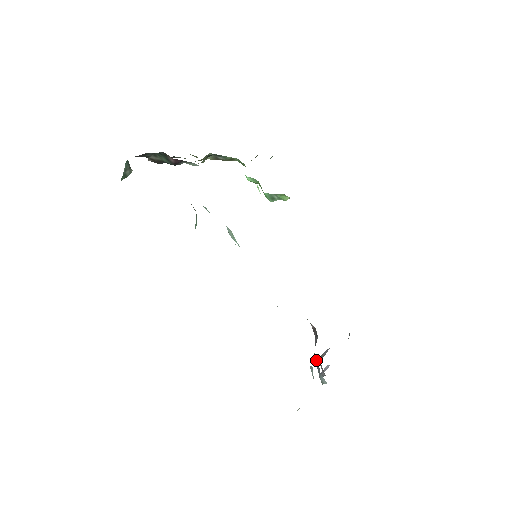
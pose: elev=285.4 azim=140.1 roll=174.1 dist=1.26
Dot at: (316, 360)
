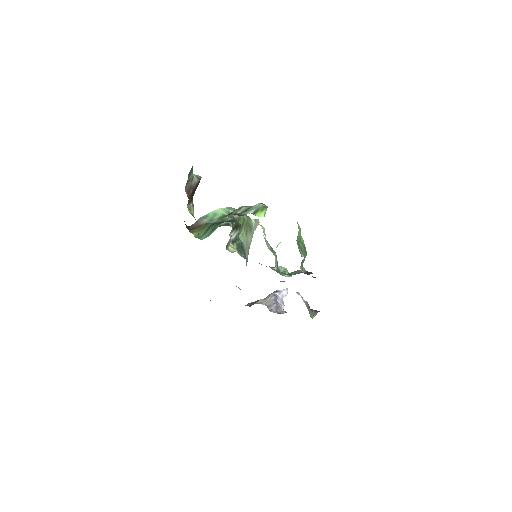
Dot at: occluded
